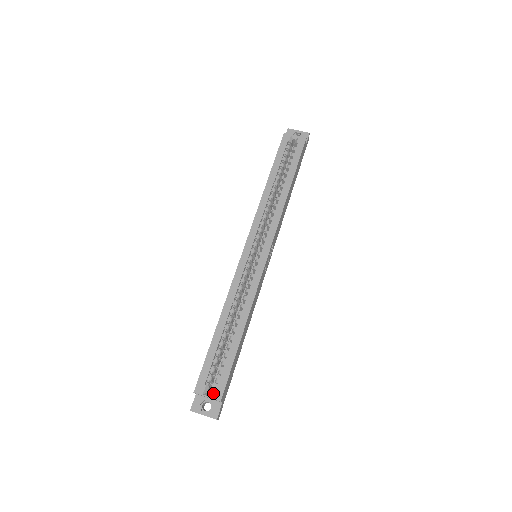
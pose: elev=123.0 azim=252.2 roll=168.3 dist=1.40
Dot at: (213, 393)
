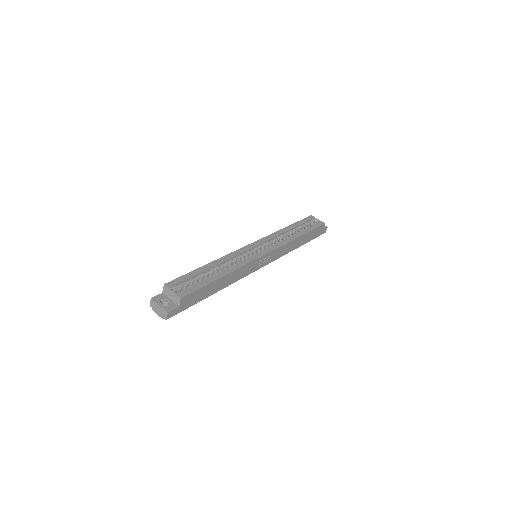
Dot at: (178, 291)
